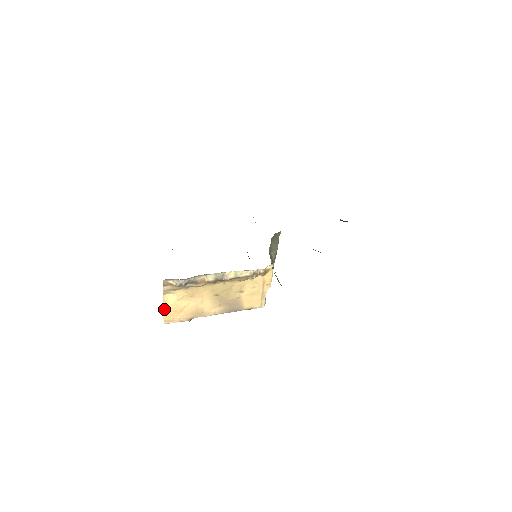
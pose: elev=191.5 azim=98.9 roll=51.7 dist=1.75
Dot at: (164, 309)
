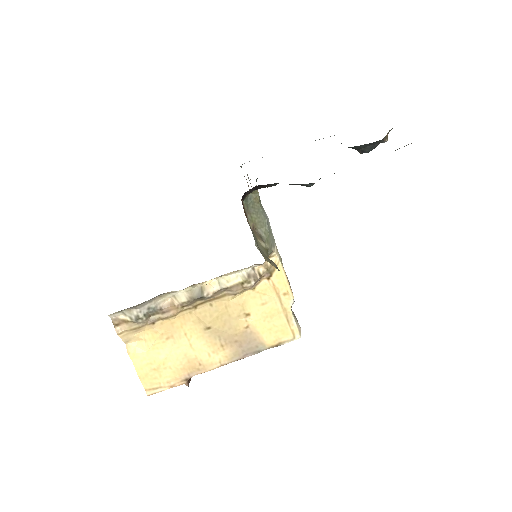
Dot at: (136, 368)
